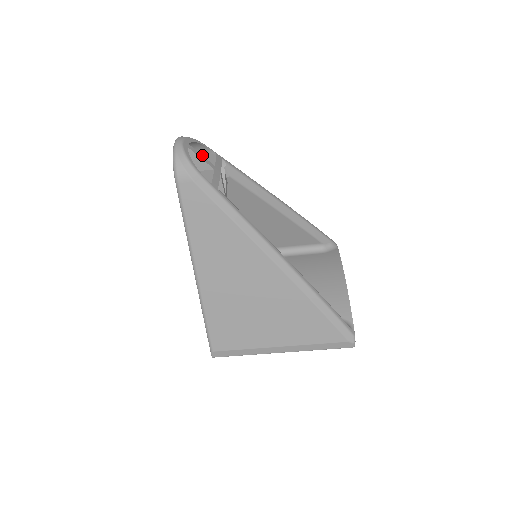
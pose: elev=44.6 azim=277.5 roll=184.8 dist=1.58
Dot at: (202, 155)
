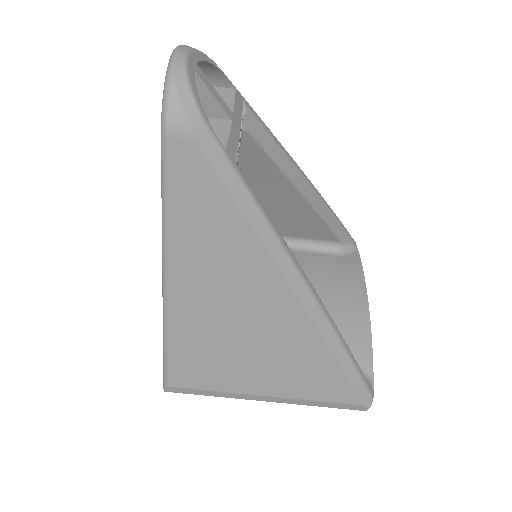
Dot at: occluded
